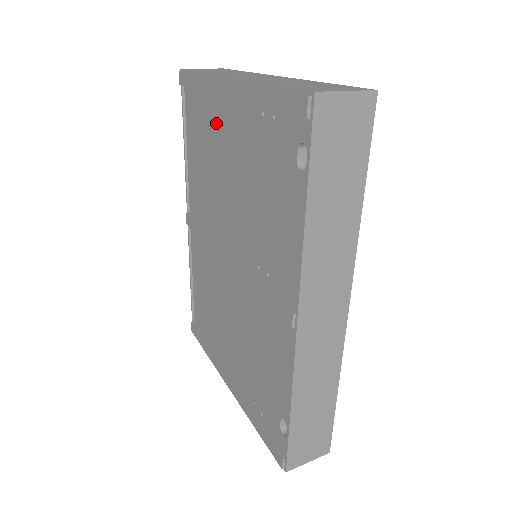
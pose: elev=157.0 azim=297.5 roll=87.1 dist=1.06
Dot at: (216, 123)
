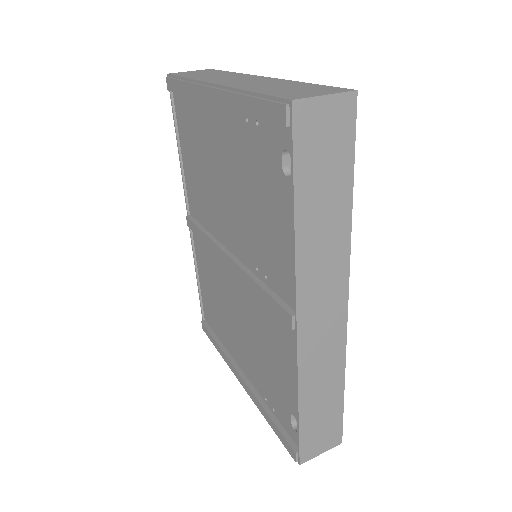
Dot at: (205, 128)
